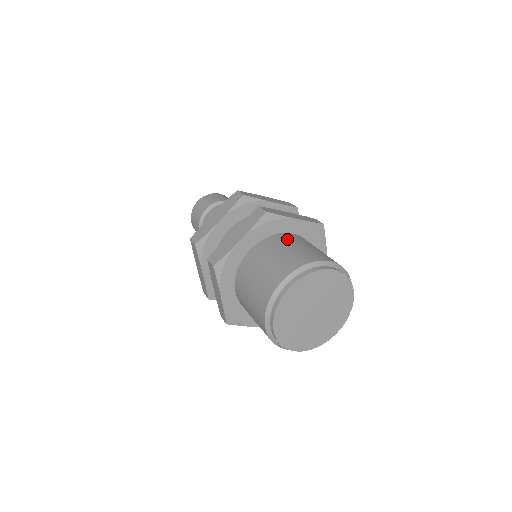
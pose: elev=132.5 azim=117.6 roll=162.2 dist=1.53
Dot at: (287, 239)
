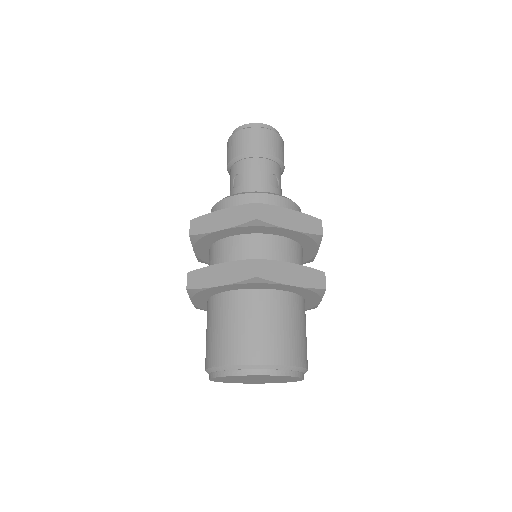
Dot at: (268, 306)
